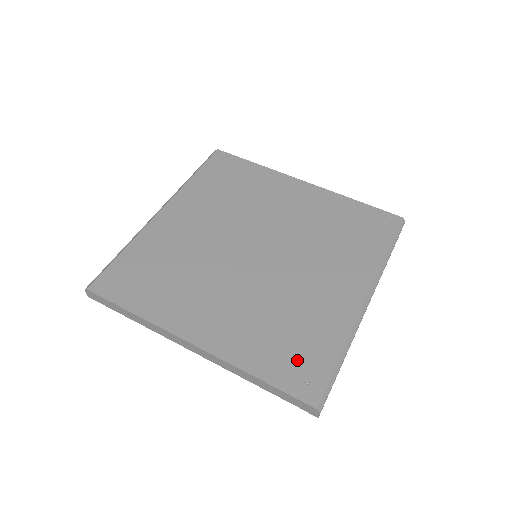
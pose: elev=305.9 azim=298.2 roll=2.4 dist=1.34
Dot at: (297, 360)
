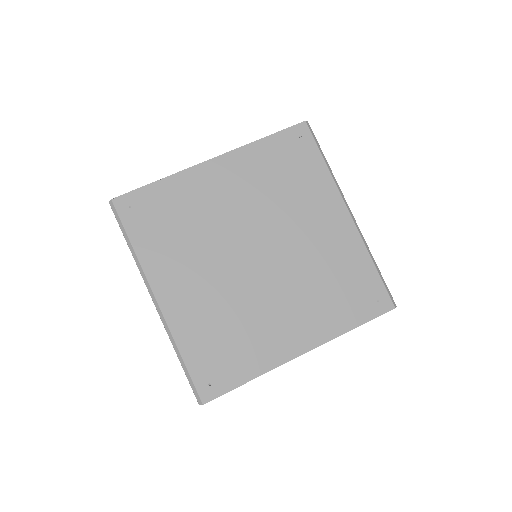
Dot at: (360, 295)
